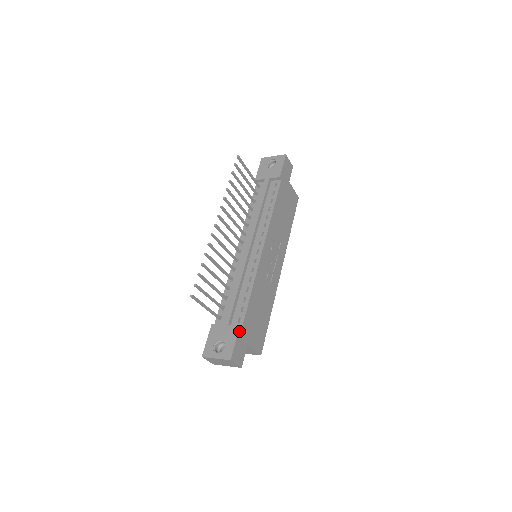
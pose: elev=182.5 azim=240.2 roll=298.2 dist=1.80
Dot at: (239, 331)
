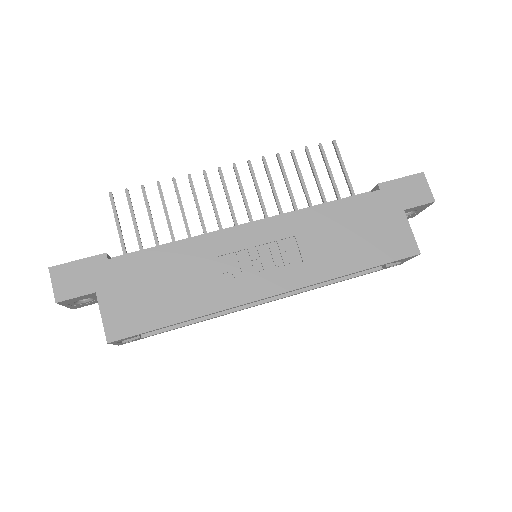
Dot at: (99, 257)
